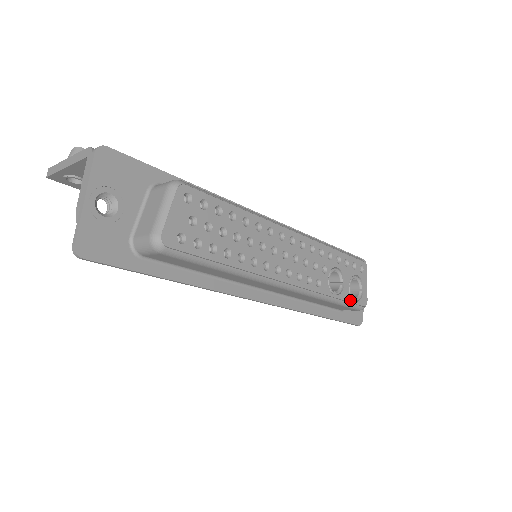
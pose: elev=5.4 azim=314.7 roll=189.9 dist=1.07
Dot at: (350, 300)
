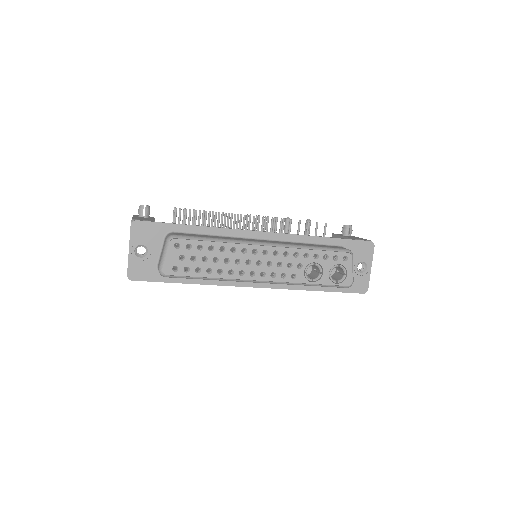
Dot at: (330, 283)
